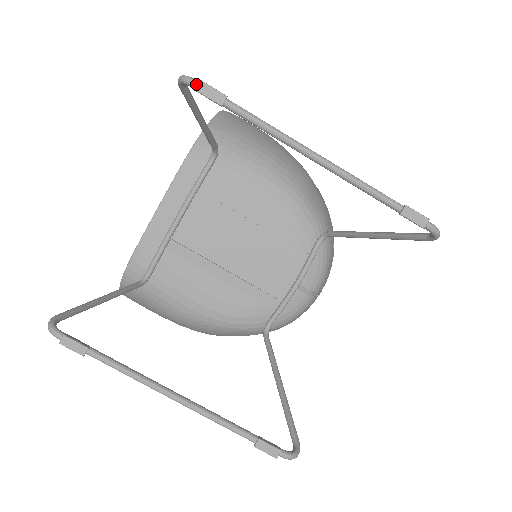
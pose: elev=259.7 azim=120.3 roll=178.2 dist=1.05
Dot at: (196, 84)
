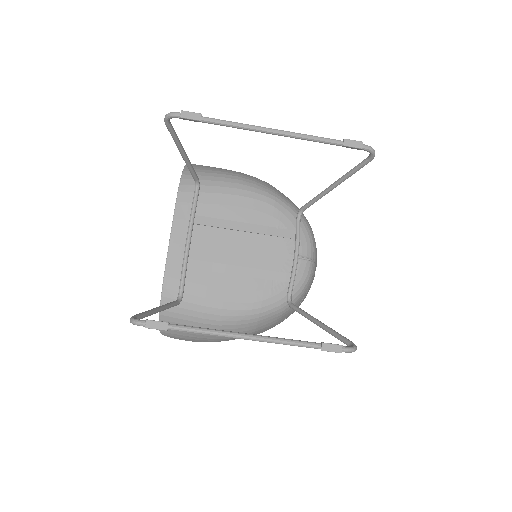
Dot at: (179, 114)
